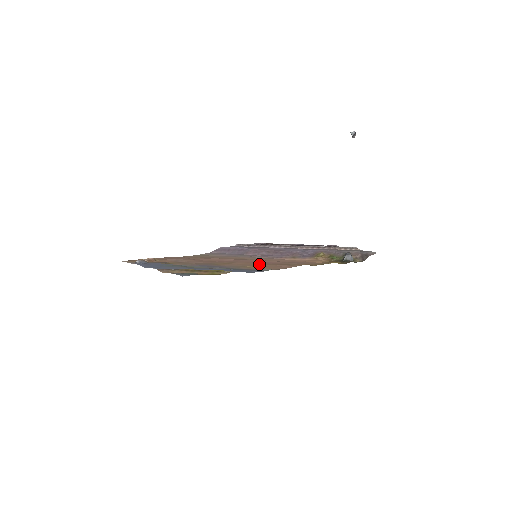
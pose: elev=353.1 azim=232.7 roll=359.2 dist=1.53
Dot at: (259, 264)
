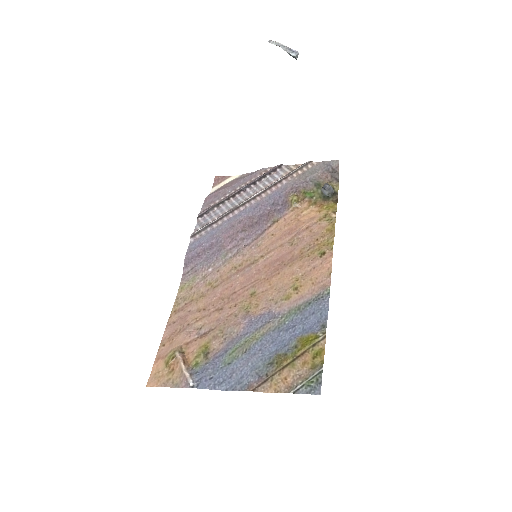
Dot at: (286, 274)
